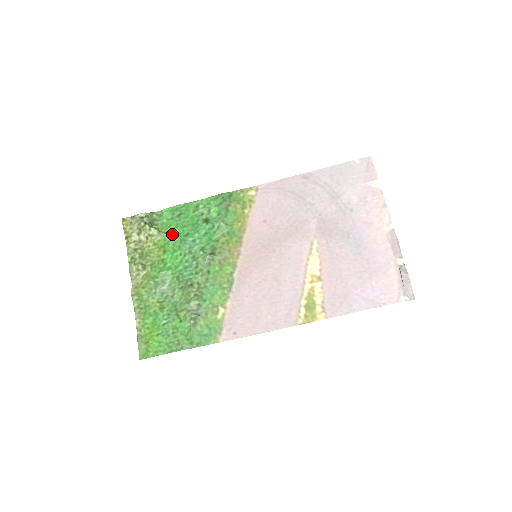
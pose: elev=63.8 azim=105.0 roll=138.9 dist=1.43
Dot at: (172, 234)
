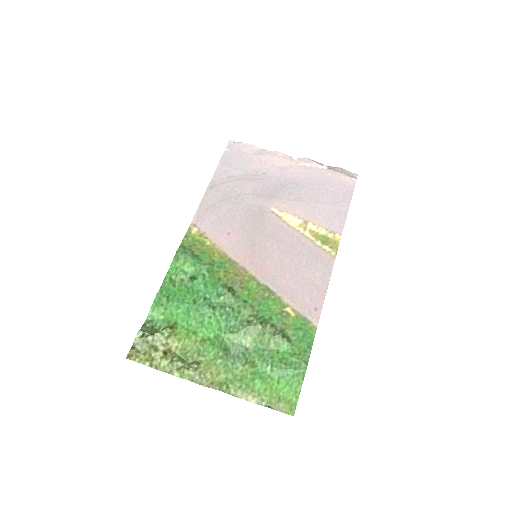
Dot at: (182, 316)
